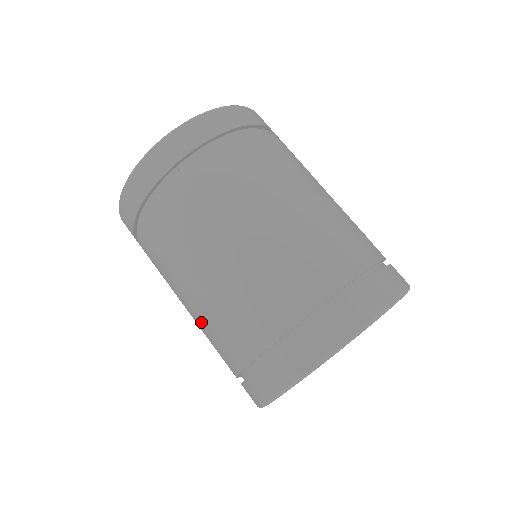
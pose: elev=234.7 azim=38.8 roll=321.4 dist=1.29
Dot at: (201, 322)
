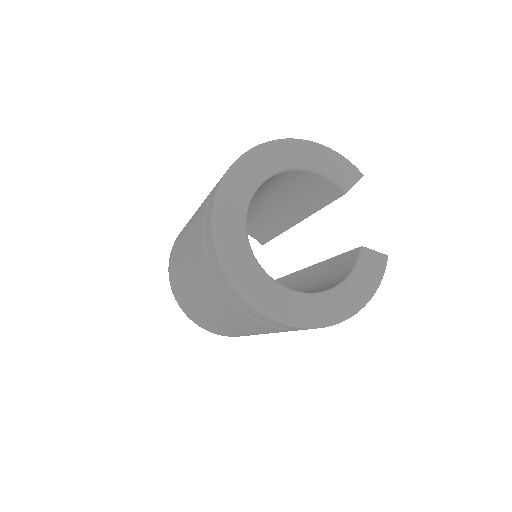
Dot at: (219, 312)
